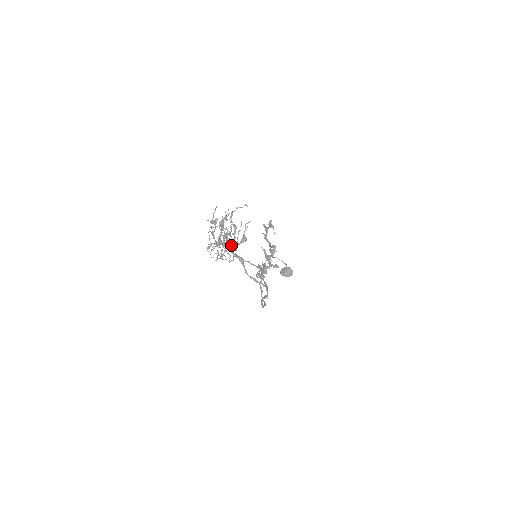
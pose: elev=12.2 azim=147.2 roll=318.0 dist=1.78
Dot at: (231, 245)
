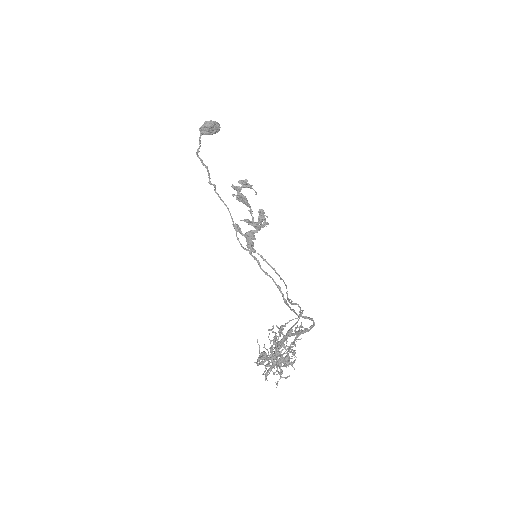
Dot at: occluded
